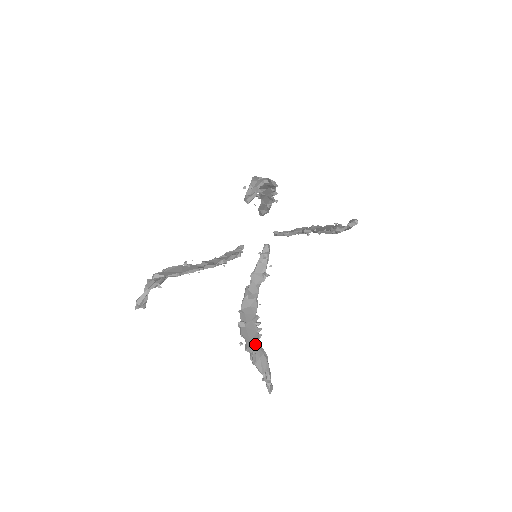
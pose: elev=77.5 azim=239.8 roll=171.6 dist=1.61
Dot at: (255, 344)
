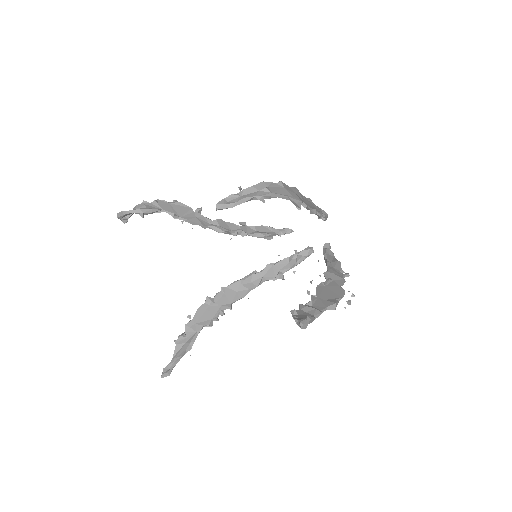
Dot at: (196, 328)
